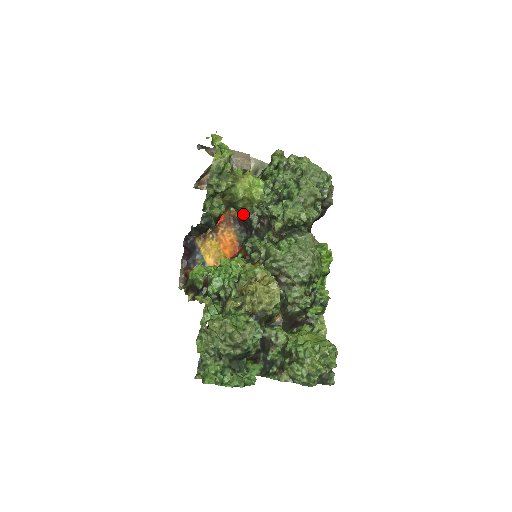
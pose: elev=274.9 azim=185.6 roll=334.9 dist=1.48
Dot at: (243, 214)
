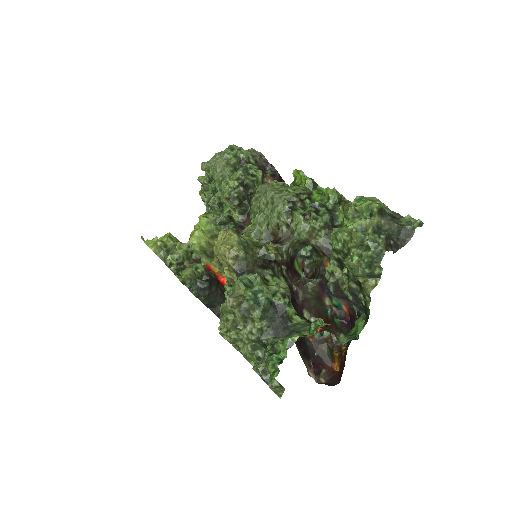
Dot at: occluded
